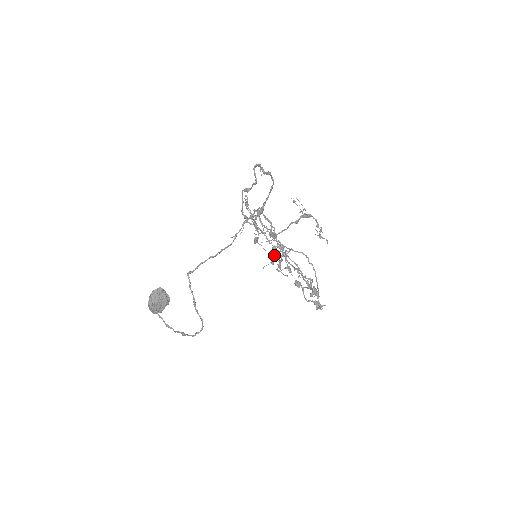
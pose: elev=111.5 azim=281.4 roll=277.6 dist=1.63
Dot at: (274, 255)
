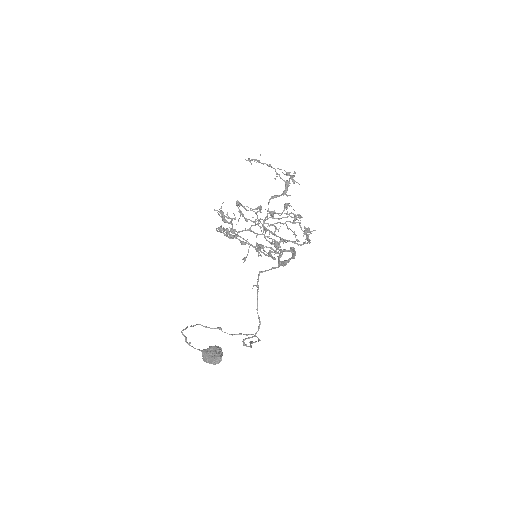
Dot at: (251, 220)
